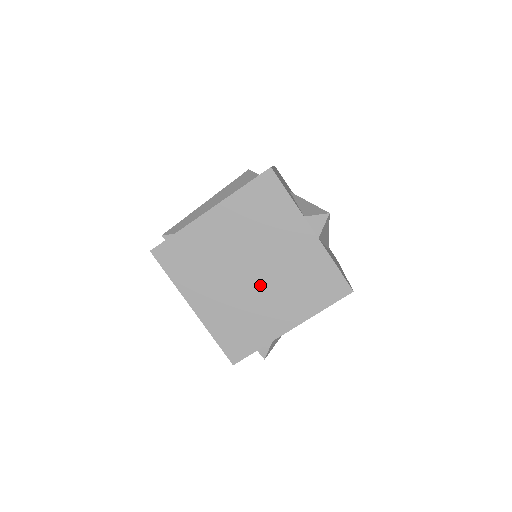
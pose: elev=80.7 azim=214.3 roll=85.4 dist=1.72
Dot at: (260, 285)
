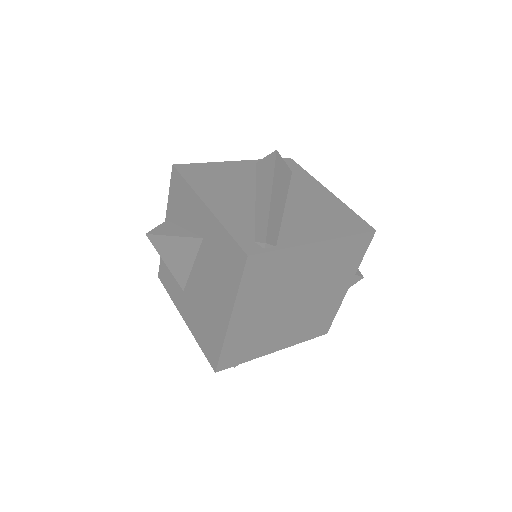
Dot at: (290, 315)
